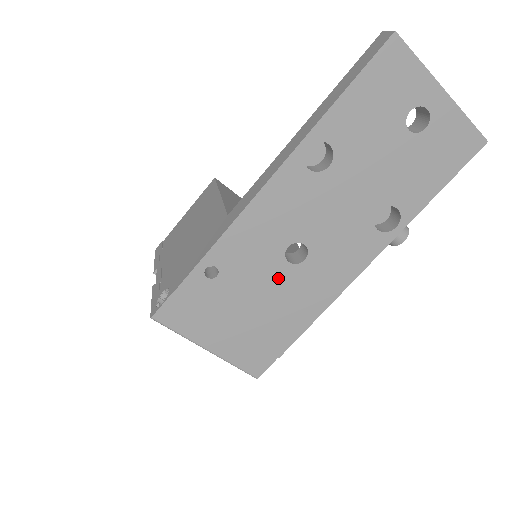
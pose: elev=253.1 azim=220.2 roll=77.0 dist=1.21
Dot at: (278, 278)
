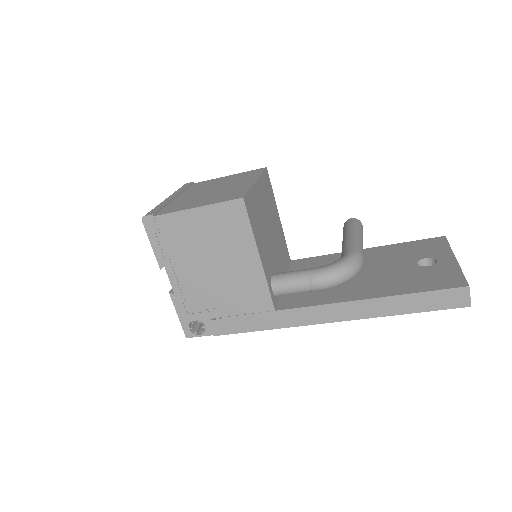
Dot at: occluded
